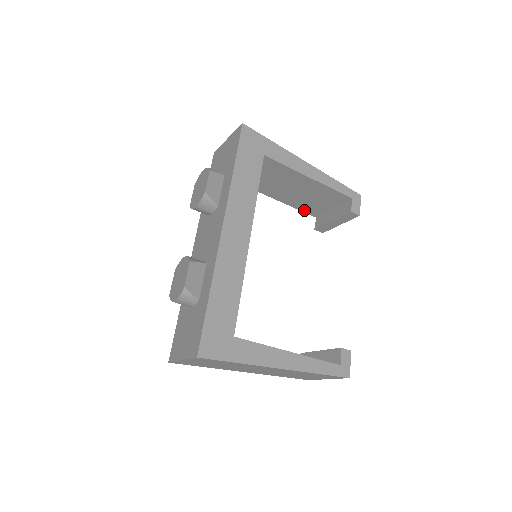
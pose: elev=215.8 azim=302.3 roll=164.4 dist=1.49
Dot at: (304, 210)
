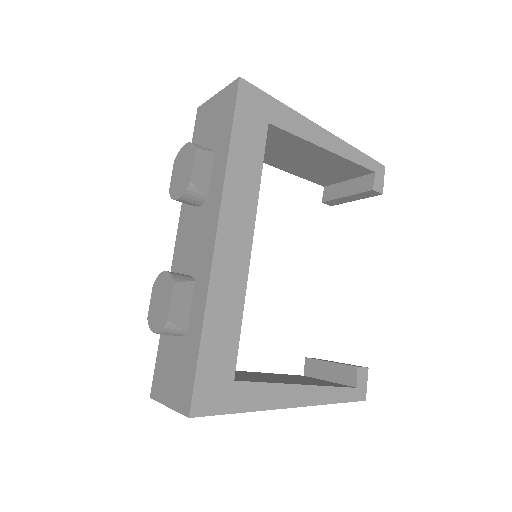
Dot at: (311, 179)
